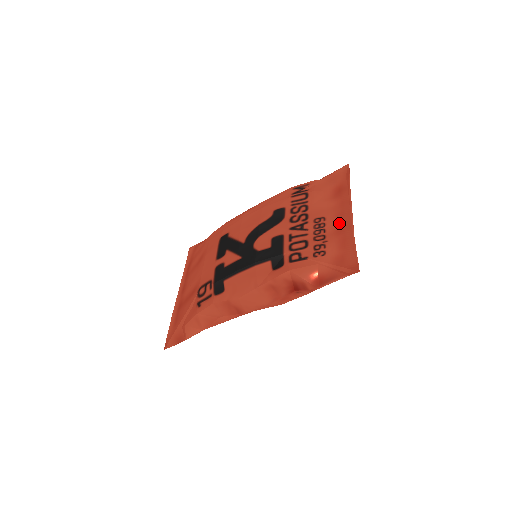
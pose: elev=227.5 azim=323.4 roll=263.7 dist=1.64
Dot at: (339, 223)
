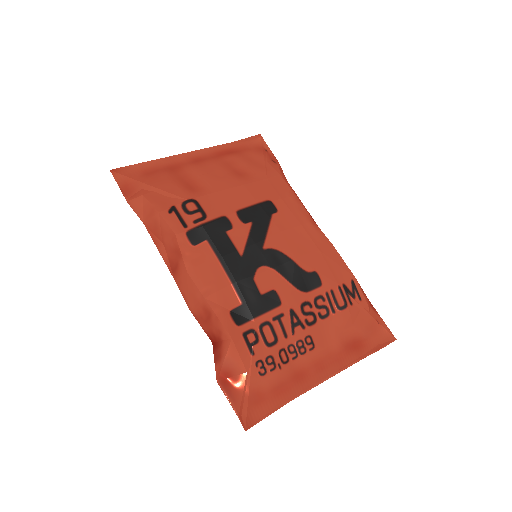
Dot at: (309, 371)
